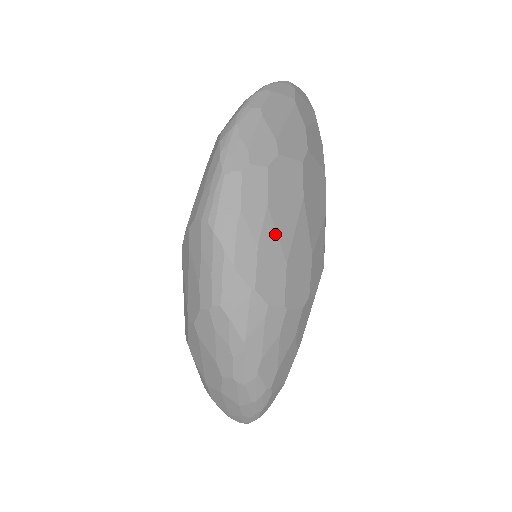
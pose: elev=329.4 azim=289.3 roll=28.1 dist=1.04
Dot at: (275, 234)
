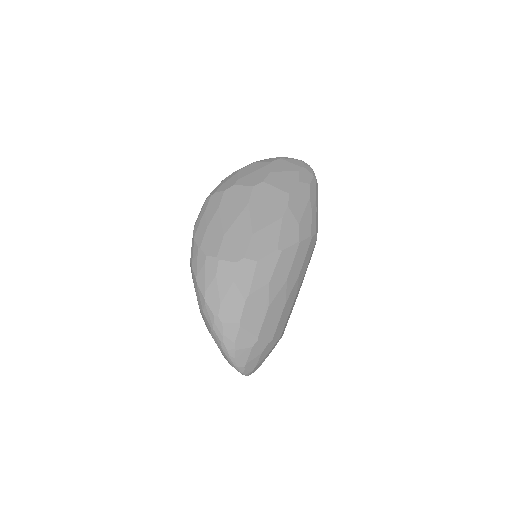
Dot at: (220, 221)
